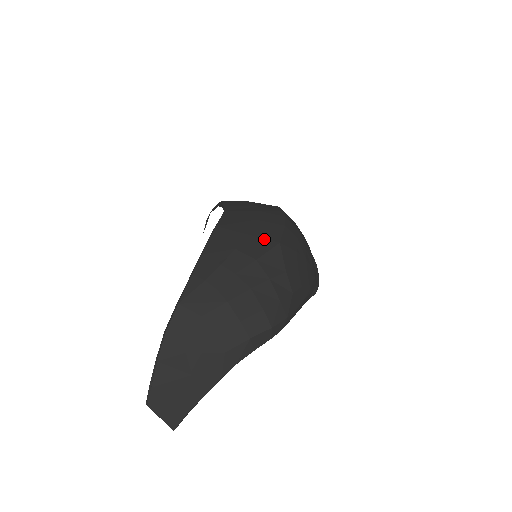
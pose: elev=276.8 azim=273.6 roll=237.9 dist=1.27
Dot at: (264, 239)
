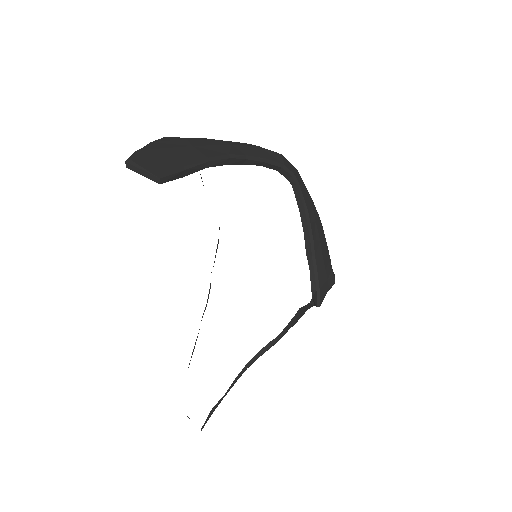
Dot at: occluded
